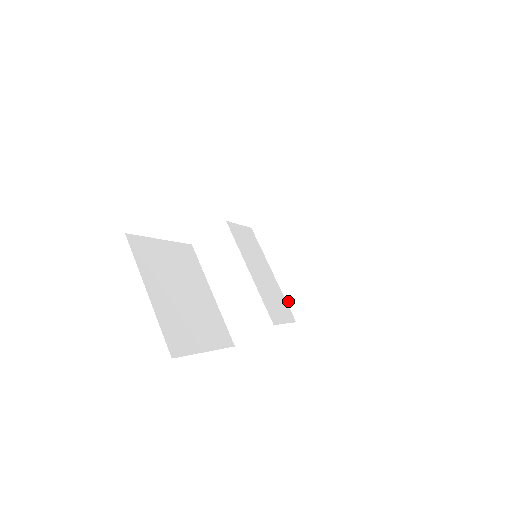
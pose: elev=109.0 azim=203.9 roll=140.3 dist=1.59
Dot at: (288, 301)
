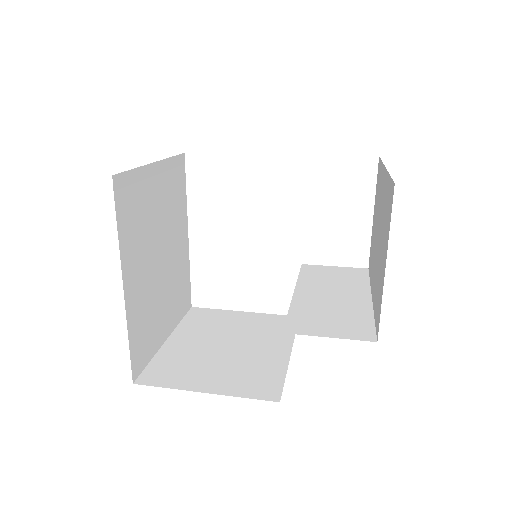
Dot at: (375, 319)
